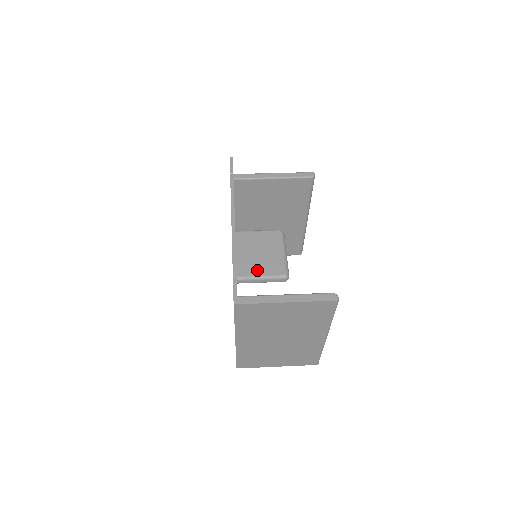
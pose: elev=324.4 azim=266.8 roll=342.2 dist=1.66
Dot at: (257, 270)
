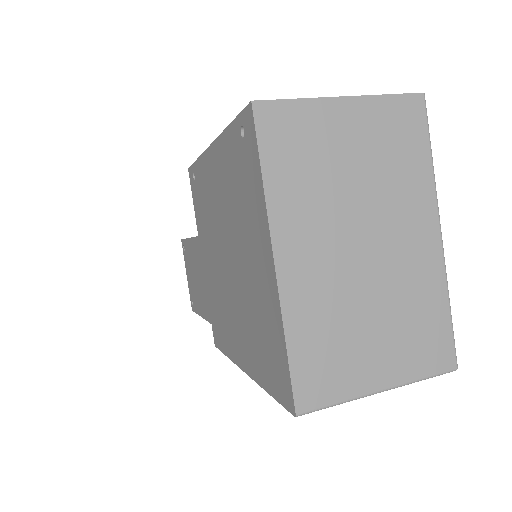
Dot at: occluded
